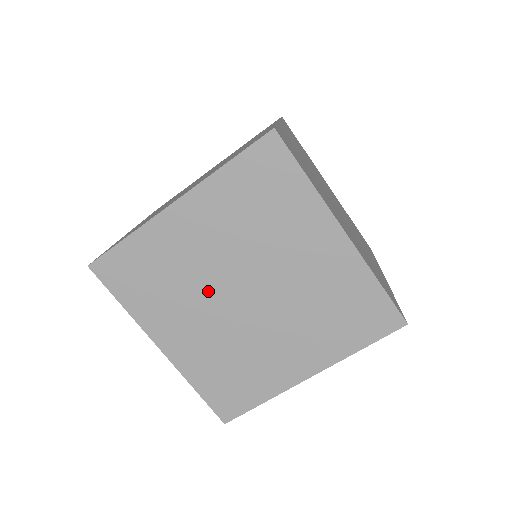
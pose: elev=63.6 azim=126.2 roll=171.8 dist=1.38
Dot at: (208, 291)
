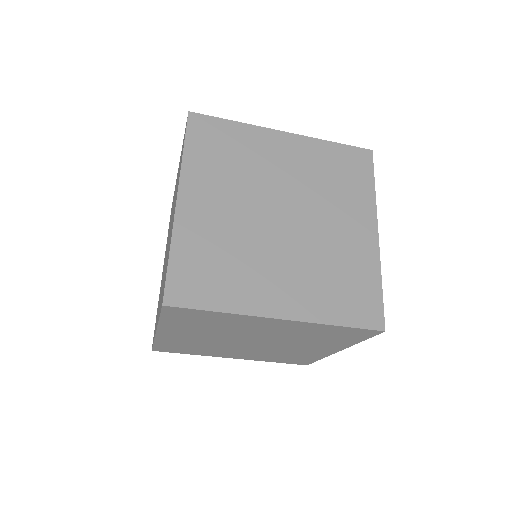
Dot at: (232, 336)
